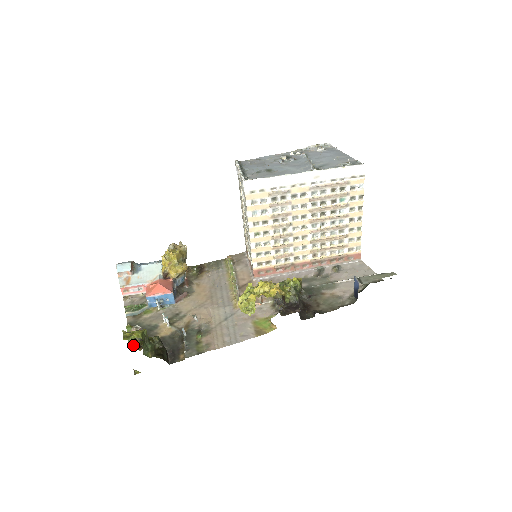
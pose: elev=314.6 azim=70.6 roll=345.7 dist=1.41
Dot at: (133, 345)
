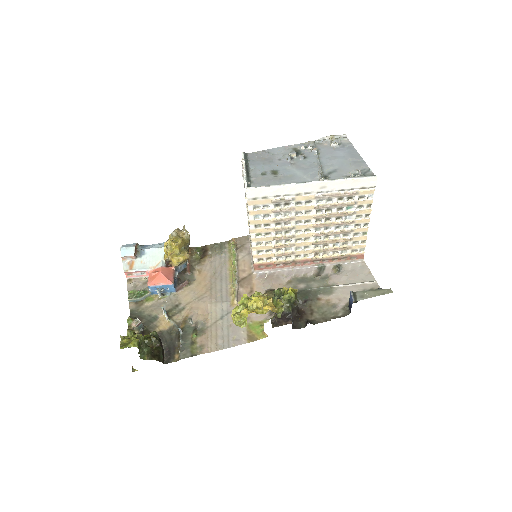
Dot at: occluded
